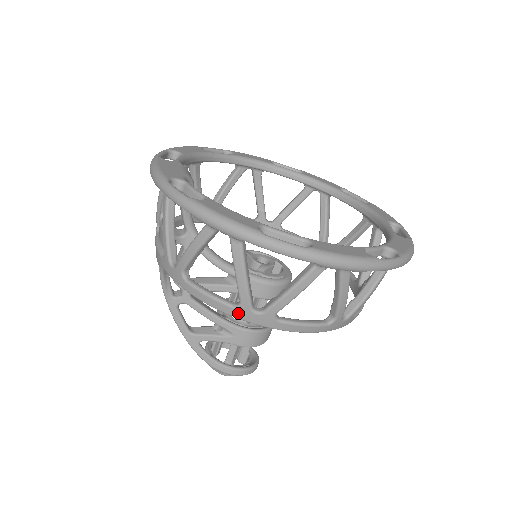
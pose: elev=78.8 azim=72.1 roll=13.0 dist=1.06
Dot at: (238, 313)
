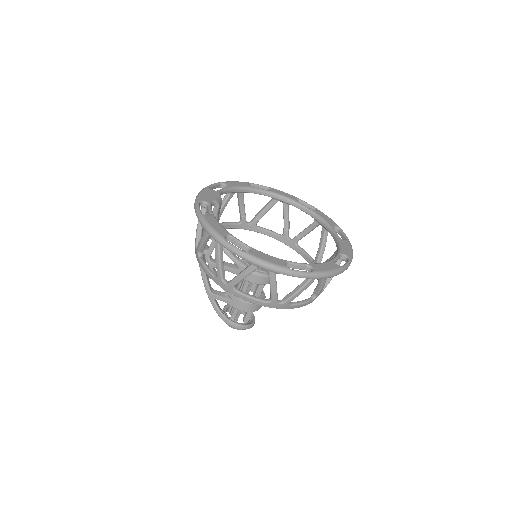
Dot at: (216, 281)
